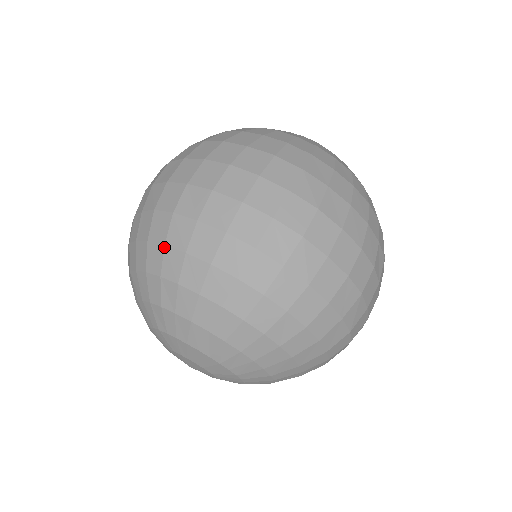
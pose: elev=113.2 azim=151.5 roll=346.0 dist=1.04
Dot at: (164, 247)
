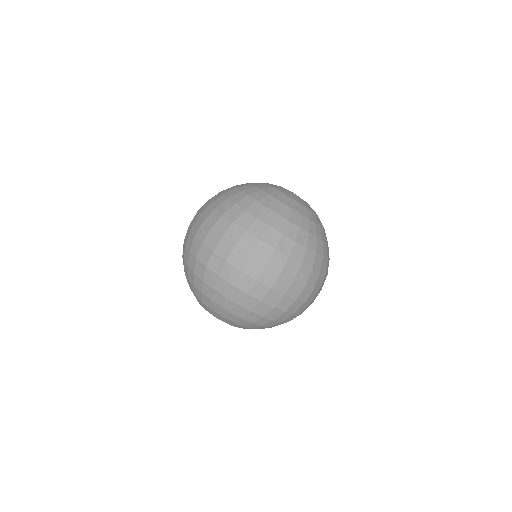
Dot at: (203, 282)
